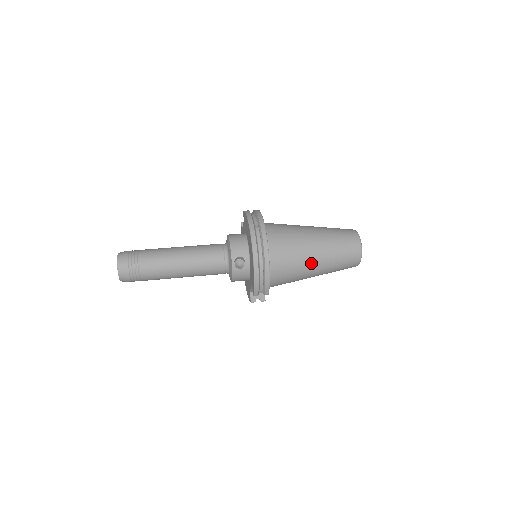
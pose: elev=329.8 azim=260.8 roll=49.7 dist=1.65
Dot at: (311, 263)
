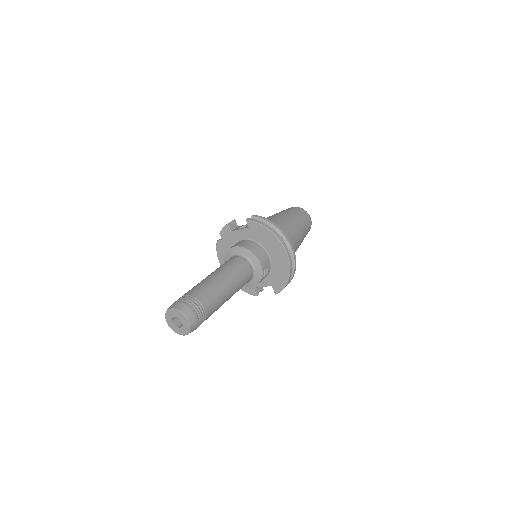
Dot at: occluded
